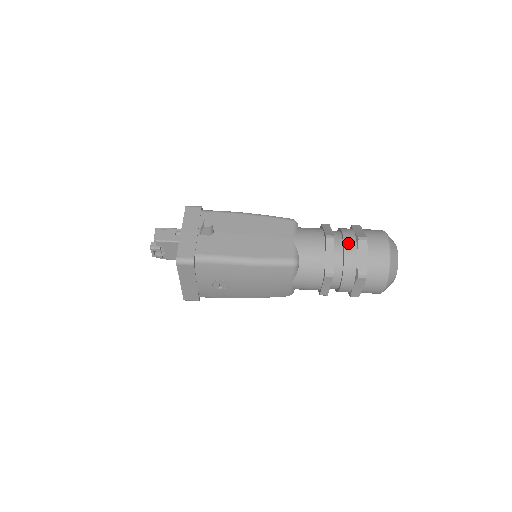
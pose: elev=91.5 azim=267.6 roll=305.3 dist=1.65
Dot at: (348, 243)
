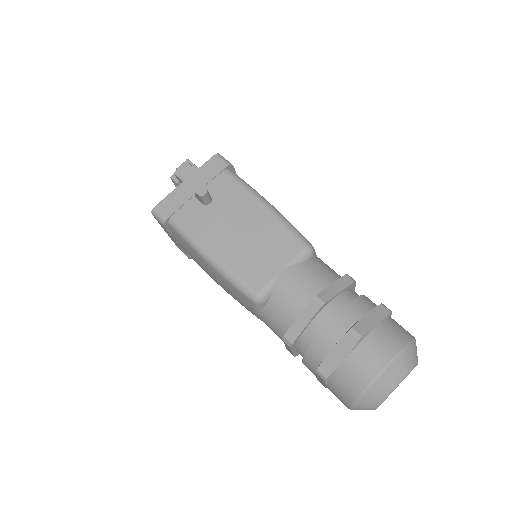
Dot at: (335, 325)
